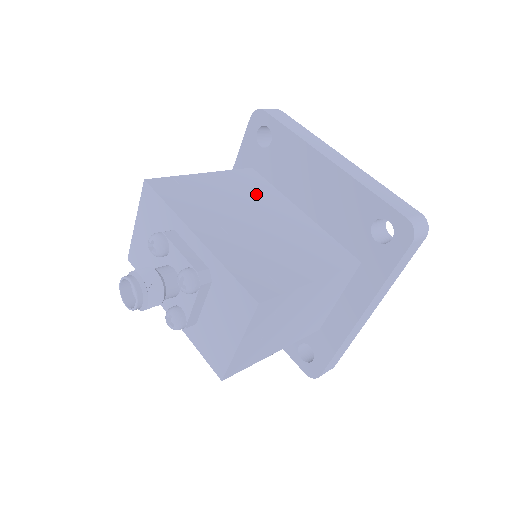
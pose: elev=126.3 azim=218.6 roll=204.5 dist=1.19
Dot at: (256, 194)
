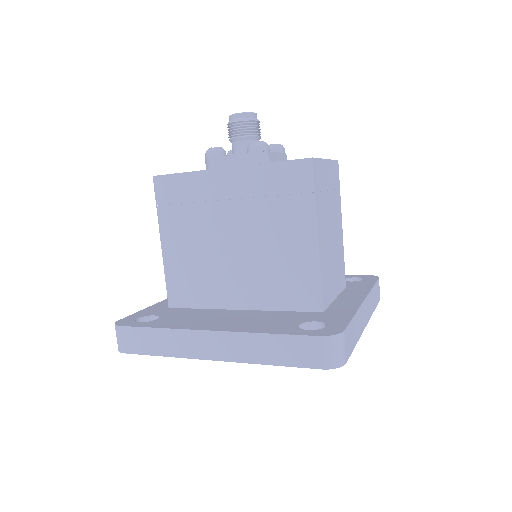
Dot at: occluded
